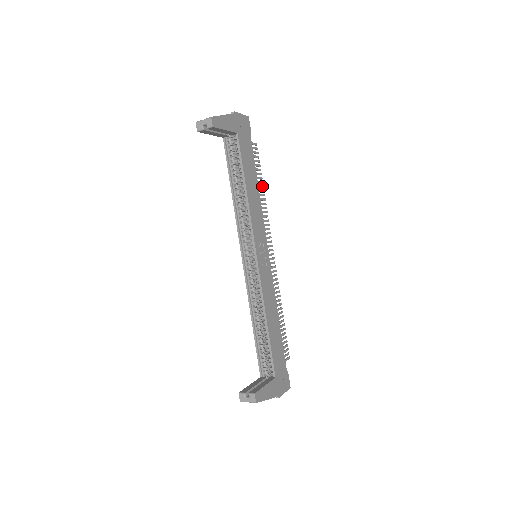
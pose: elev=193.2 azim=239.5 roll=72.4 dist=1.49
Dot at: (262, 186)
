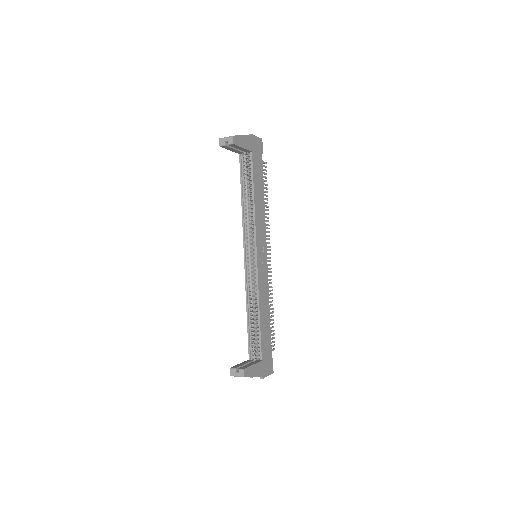
Dot at: (267, 199)
